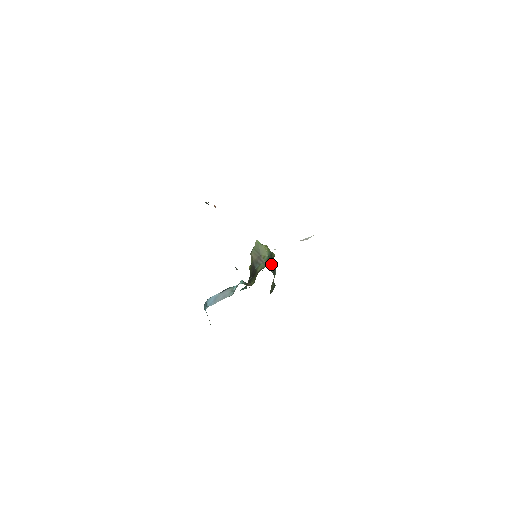
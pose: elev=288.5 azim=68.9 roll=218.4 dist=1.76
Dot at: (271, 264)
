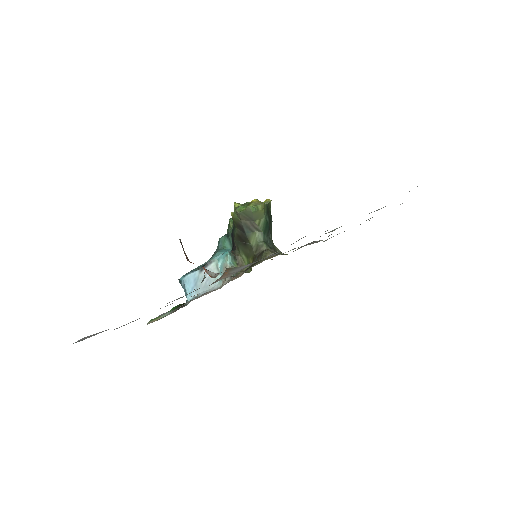
Dot at: (269, 228)
